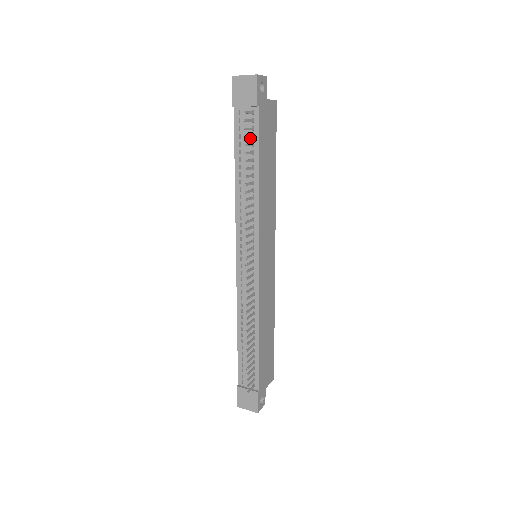
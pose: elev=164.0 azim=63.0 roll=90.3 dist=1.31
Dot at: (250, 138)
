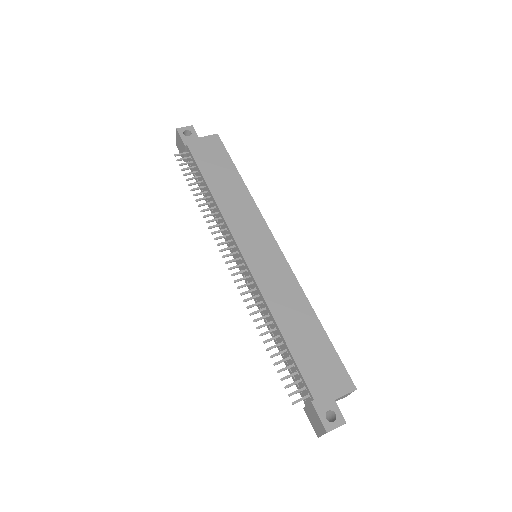
Dot at: (196, 170)
